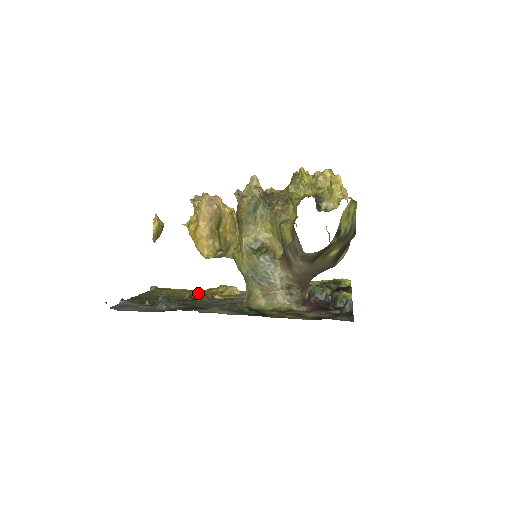
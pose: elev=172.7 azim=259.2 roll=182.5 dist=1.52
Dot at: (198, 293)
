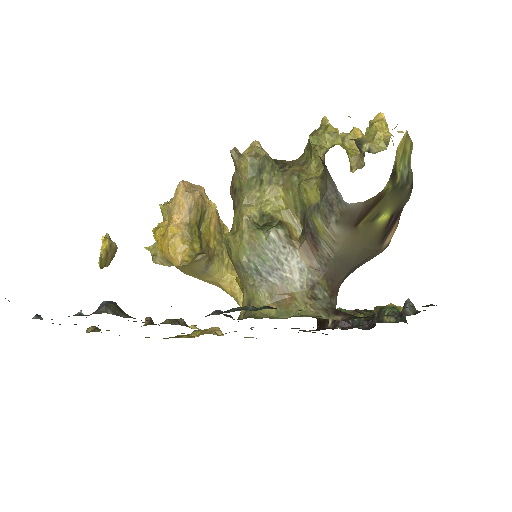
Dot at: occluded
